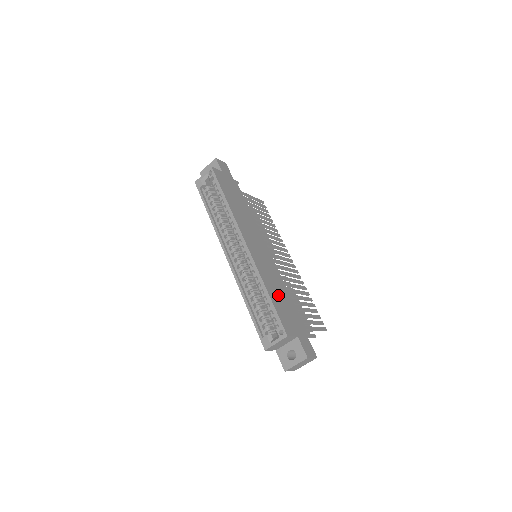
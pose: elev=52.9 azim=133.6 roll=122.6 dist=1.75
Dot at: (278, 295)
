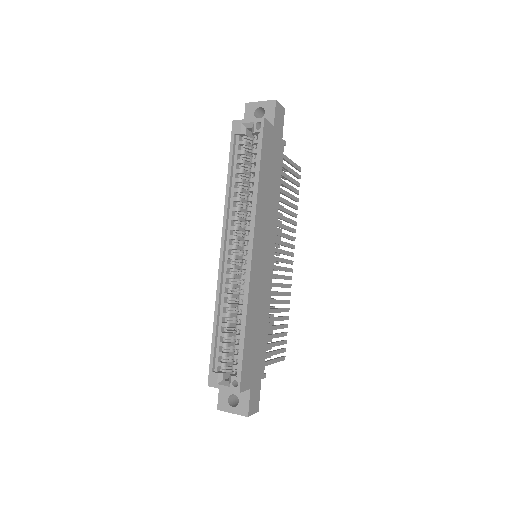
Dot at: (255, 330)
